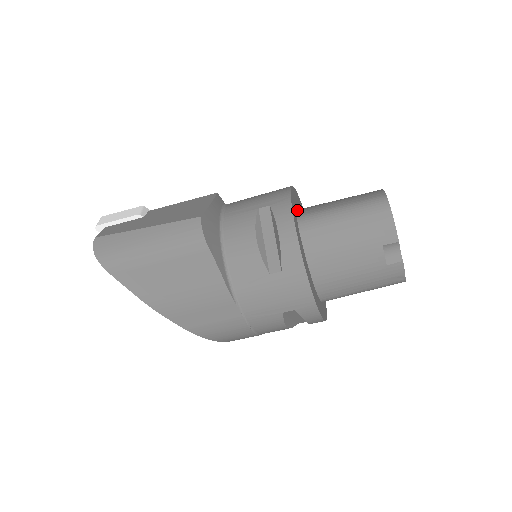
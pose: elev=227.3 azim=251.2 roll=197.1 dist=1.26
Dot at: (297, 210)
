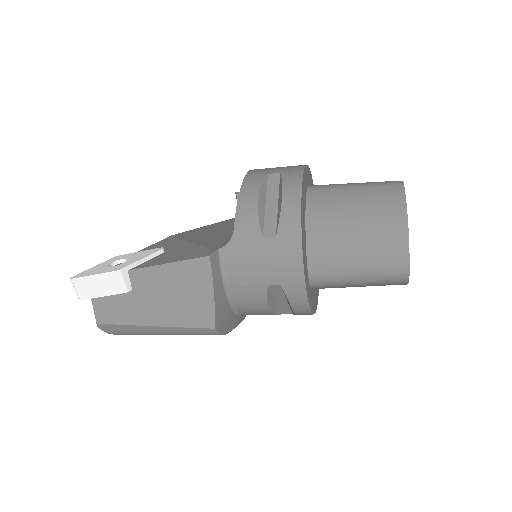
Dot at: (306, 250)
